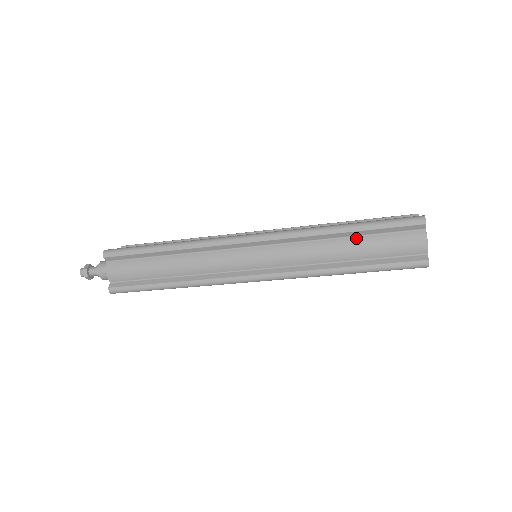
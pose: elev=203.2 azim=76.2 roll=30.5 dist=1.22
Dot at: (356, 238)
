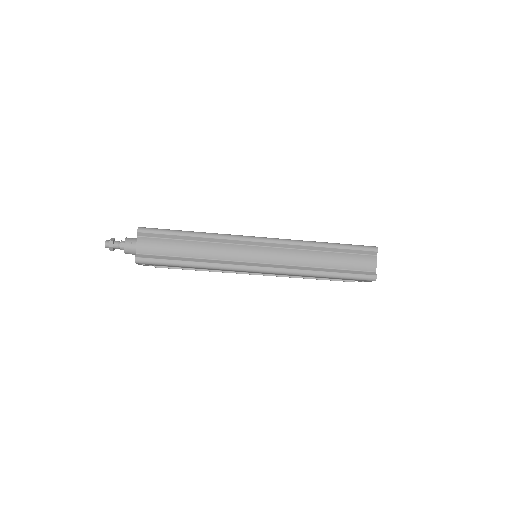
Dot at: (332, 253)
